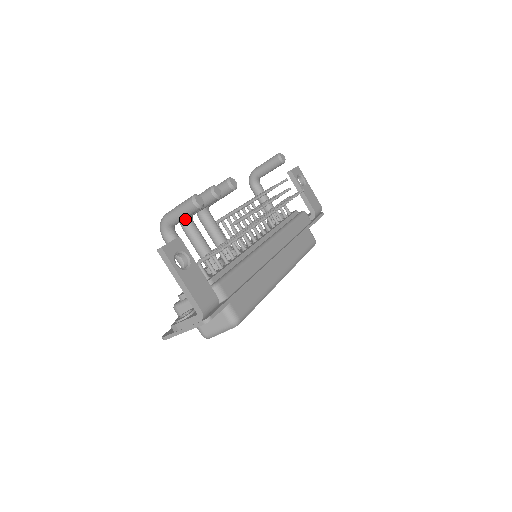
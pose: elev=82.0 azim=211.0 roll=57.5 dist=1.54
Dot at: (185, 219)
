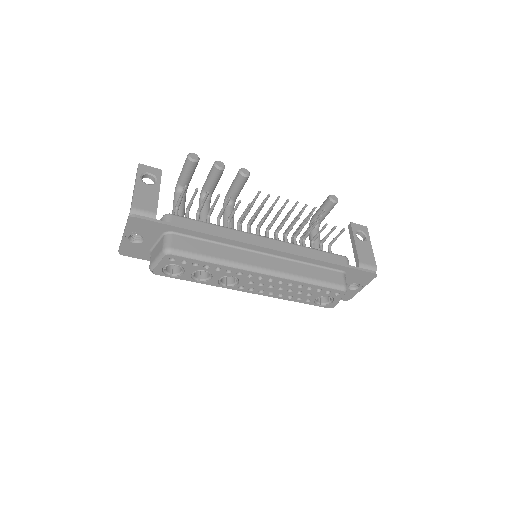
Dot at: (202, 195)
